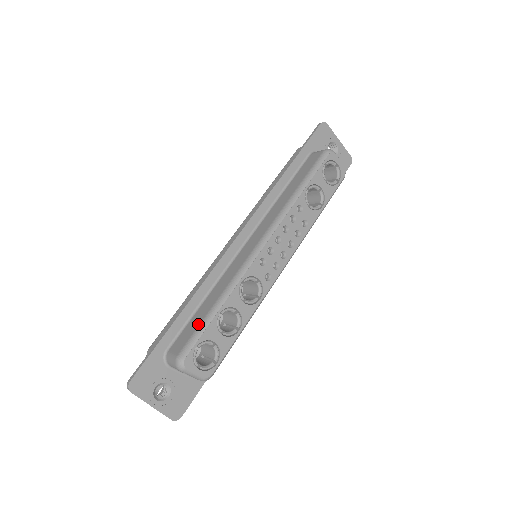
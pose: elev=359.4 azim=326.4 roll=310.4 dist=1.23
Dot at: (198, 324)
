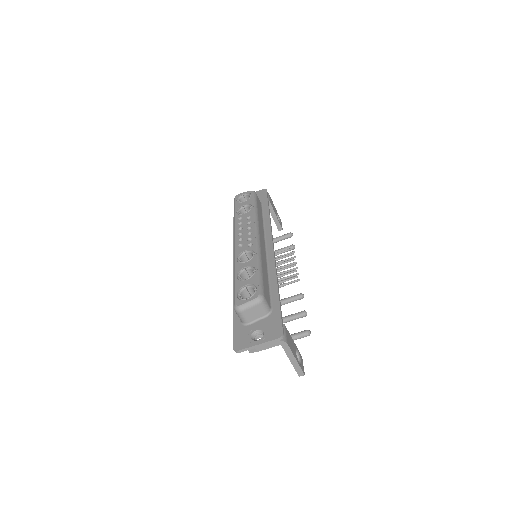
Dot at: occluded
